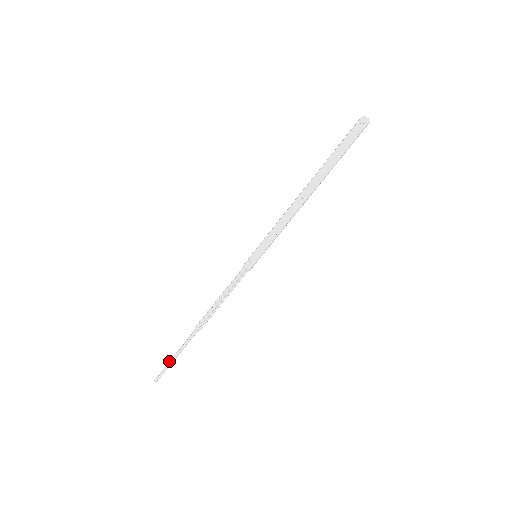
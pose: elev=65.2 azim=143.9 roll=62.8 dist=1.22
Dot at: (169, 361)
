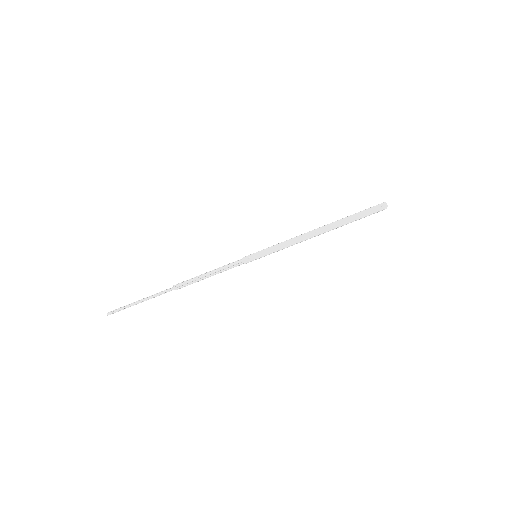
Dot at: occluded
